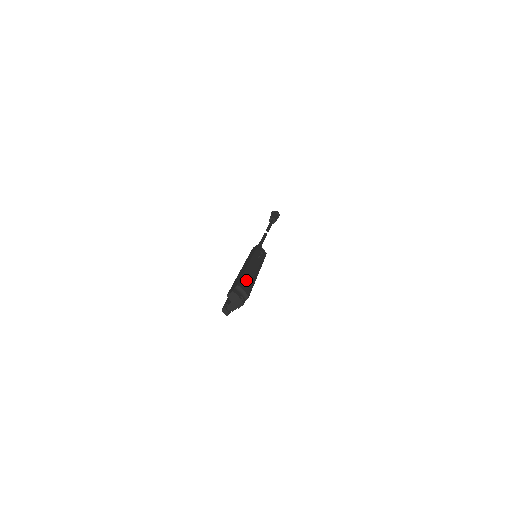
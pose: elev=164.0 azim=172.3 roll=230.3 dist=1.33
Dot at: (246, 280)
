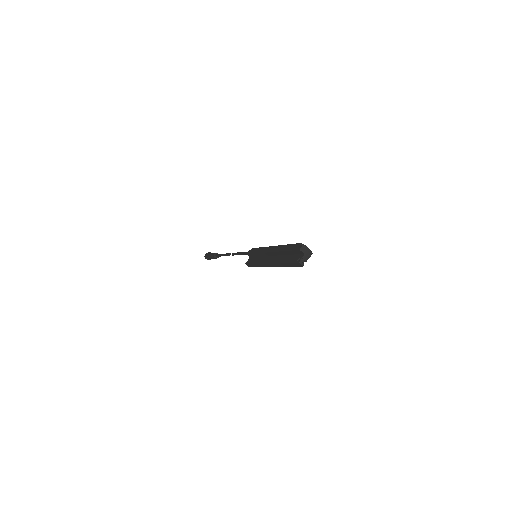
Dot at: occluded
